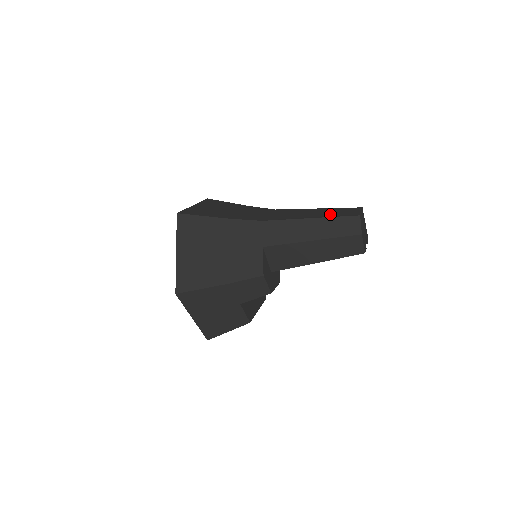
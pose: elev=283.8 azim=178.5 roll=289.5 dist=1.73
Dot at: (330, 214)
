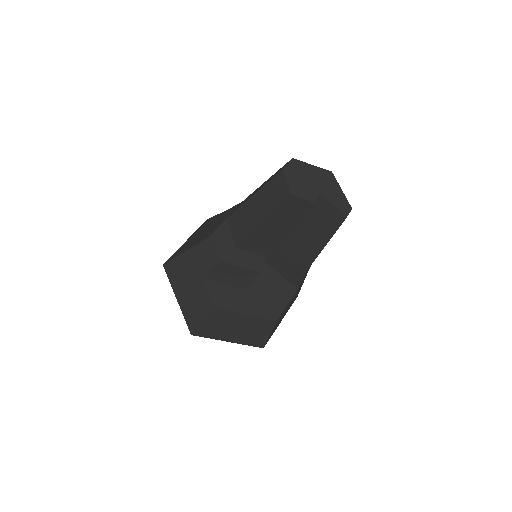
Dot at: occluded
